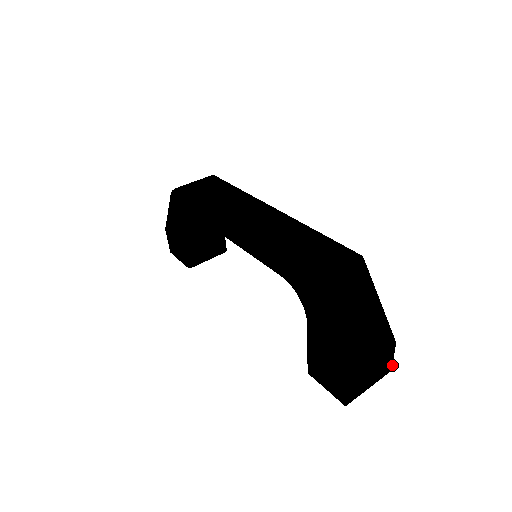
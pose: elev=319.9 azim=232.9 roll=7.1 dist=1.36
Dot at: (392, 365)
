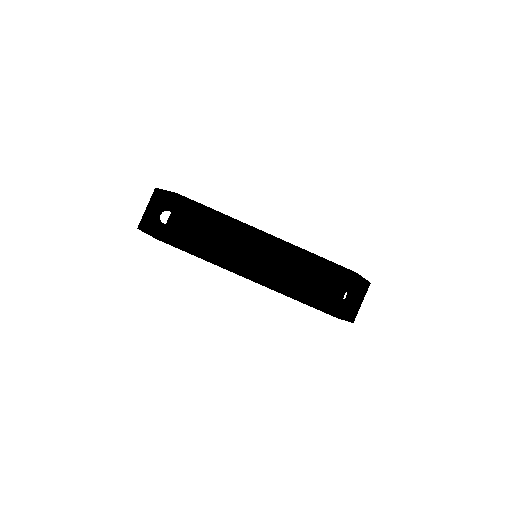
Dot at: occluded
